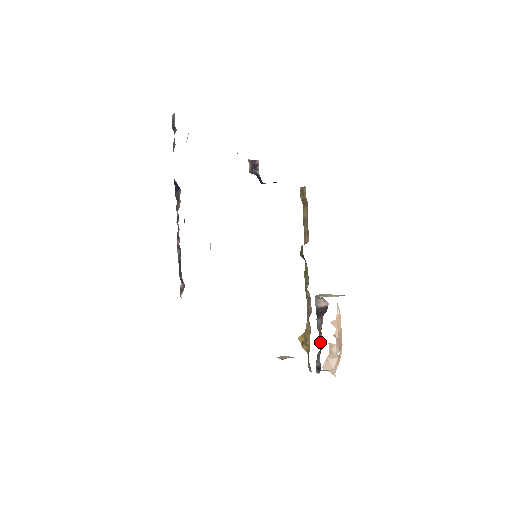
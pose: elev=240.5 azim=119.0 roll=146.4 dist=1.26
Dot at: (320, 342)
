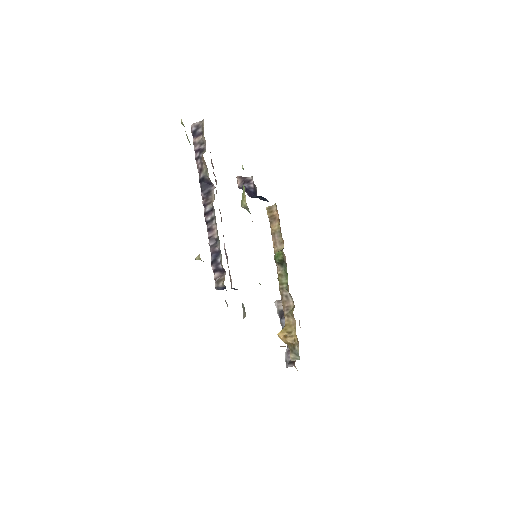
Dot at: occluded
